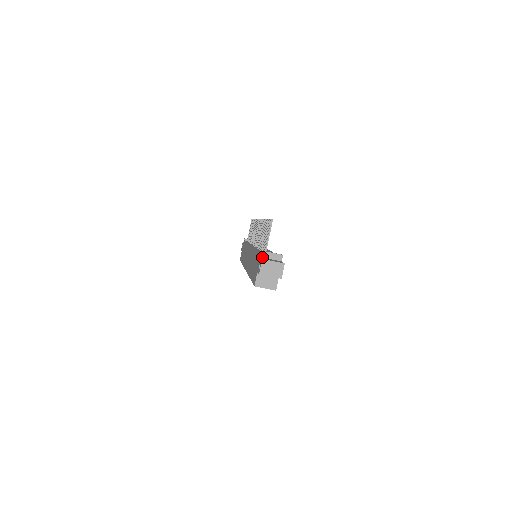
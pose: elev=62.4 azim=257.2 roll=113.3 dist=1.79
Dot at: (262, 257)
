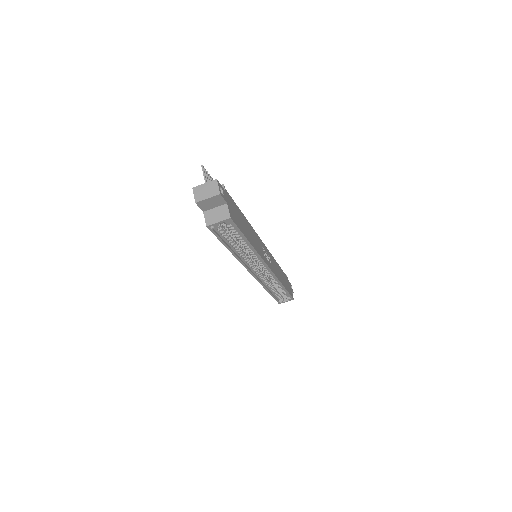
Dot at: occluded
